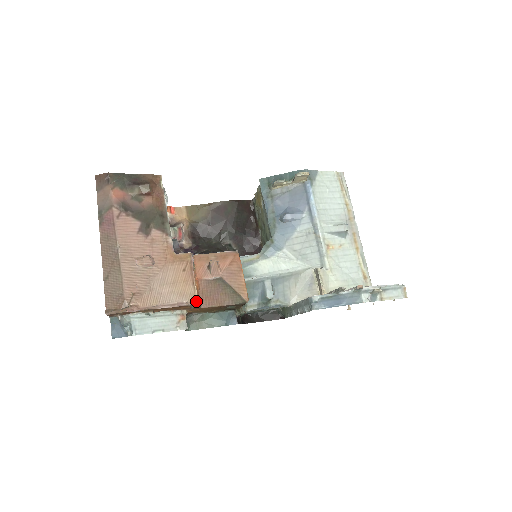
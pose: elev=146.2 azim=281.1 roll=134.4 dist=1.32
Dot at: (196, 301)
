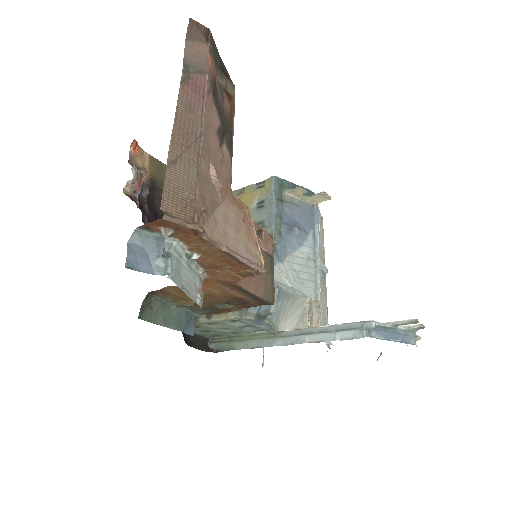
Dot at: (264, 268)
